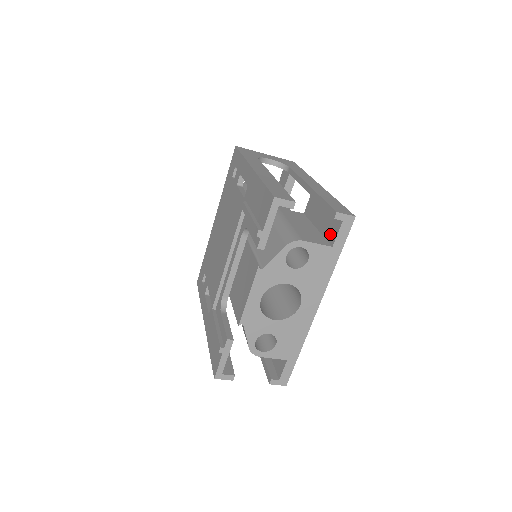
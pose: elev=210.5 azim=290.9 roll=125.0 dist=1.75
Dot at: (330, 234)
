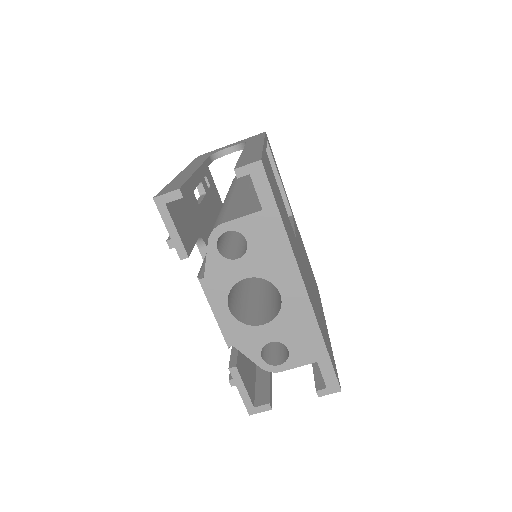
Dot at: occluded
